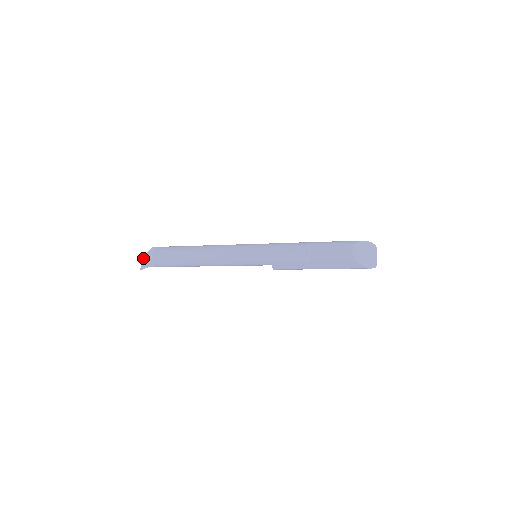
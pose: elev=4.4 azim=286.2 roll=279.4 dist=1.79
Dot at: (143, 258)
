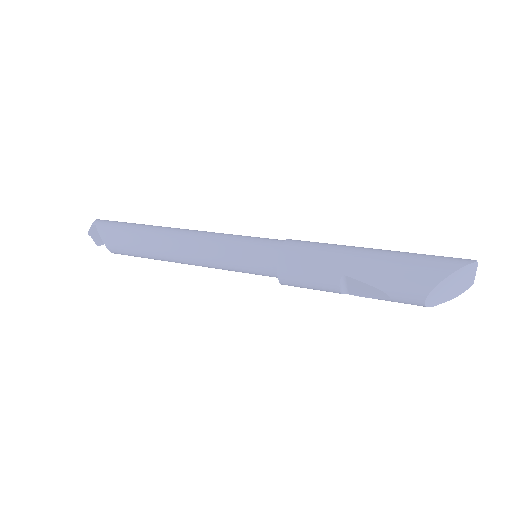
Dot at: (89, 235)
